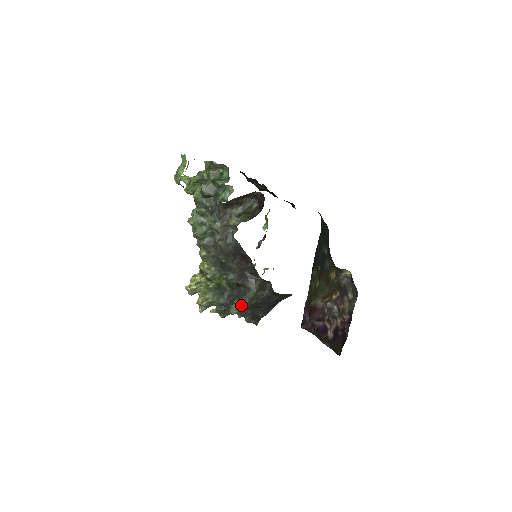
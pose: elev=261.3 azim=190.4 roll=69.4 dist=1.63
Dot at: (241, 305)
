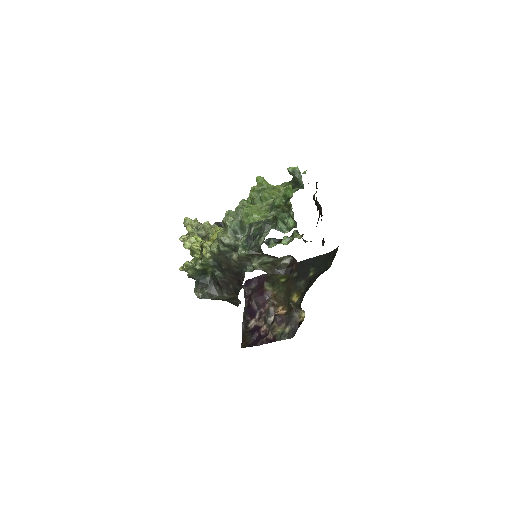
Dot at: (206, 296)
